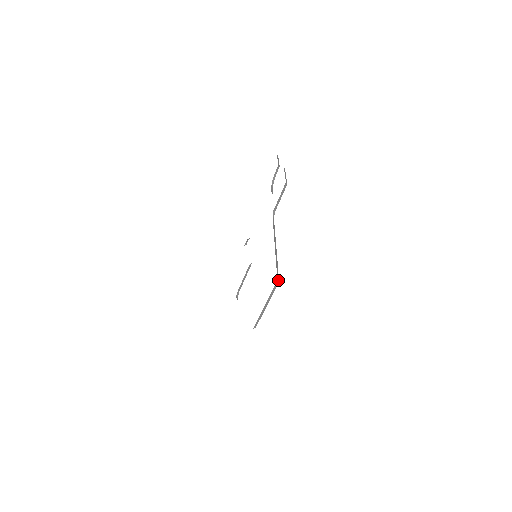
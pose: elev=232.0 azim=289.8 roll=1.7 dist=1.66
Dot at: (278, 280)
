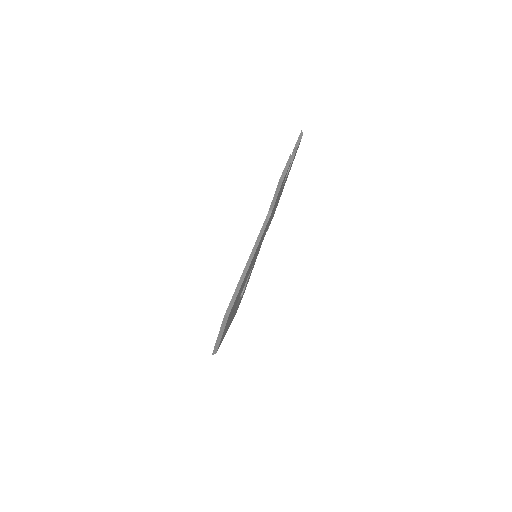
Dot at: (227, 314)
